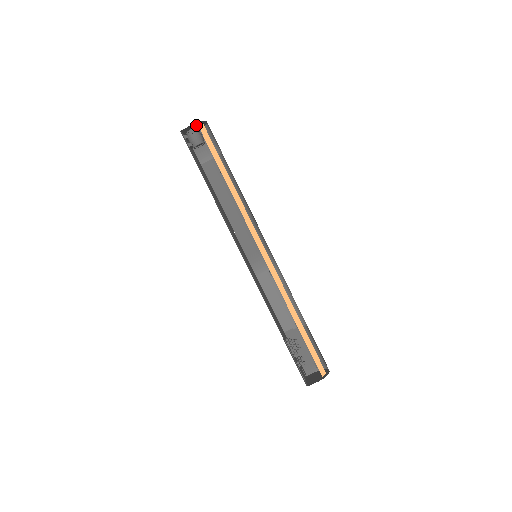
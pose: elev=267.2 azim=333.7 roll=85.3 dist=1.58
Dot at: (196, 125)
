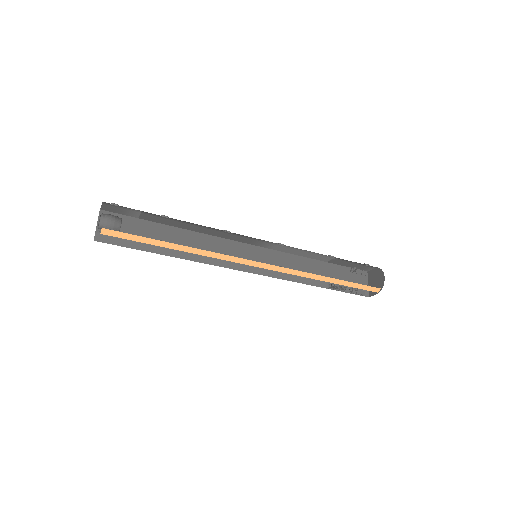
Dot at: occluded
